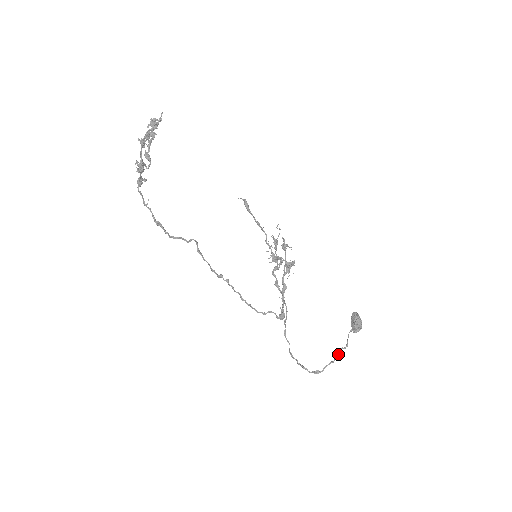
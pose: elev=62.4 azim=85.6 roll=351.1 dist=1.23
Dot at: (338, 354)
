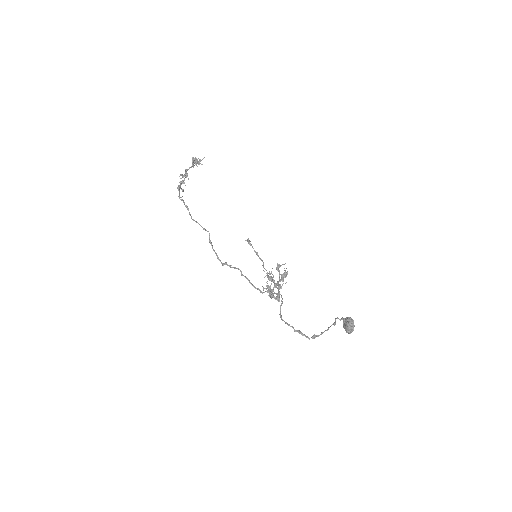
Dot at: occluded
